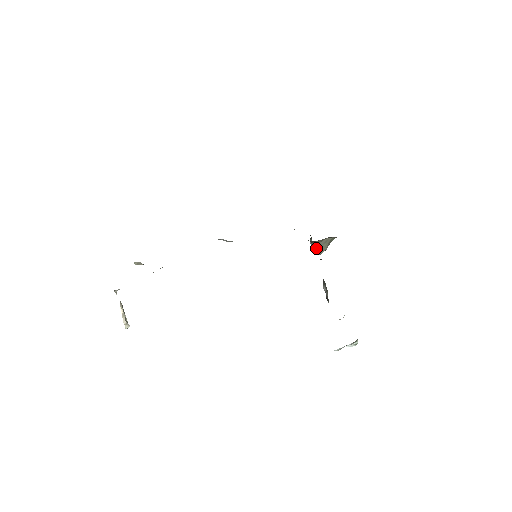
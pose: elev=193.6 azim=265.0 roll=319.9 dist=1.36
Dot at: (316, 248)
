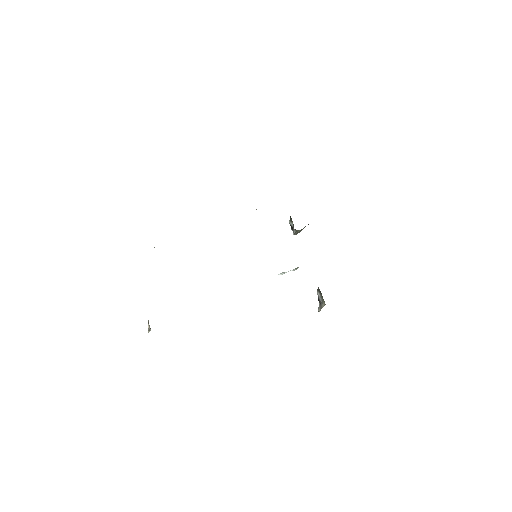
Dot at: (297, 232)
